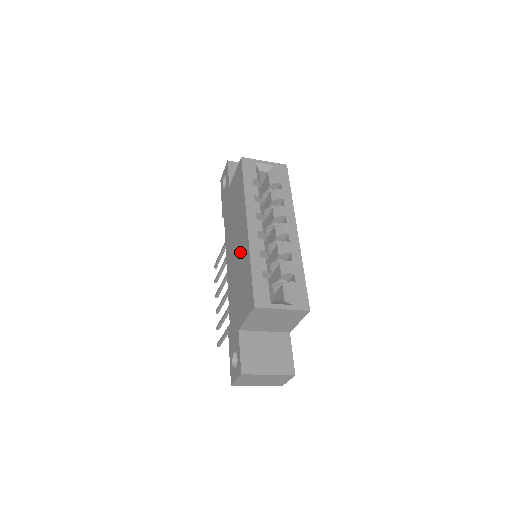
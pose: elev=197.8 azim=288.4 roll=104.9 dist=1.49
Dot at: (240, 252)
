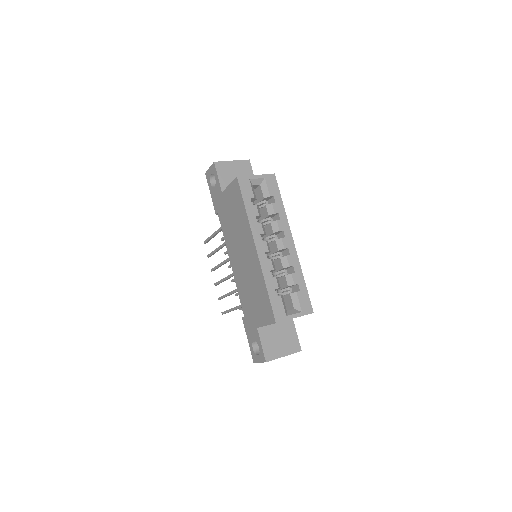
Dot at: (250, 266)
